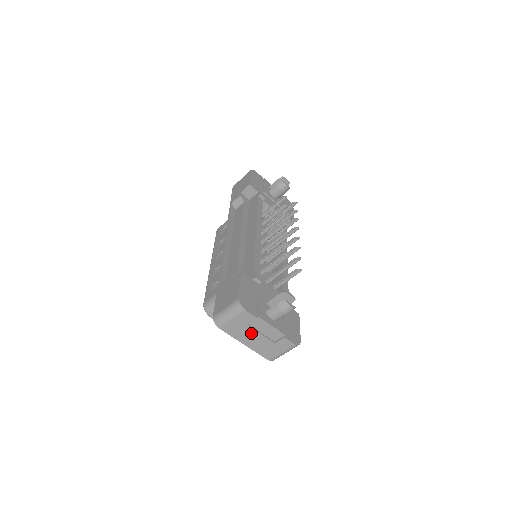
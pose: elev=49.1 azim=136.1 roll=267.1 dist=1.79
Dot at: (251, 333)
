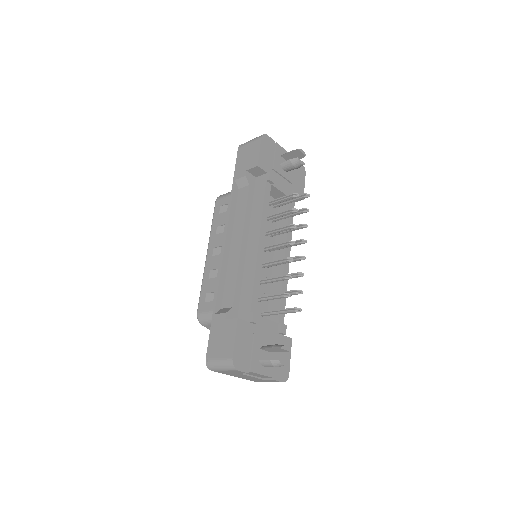
Dot at: (242, 375)
